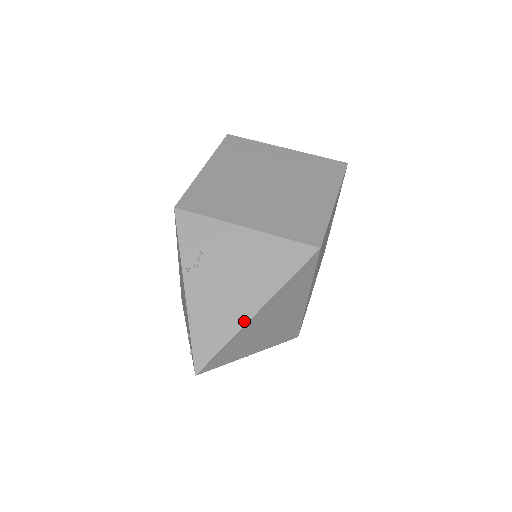
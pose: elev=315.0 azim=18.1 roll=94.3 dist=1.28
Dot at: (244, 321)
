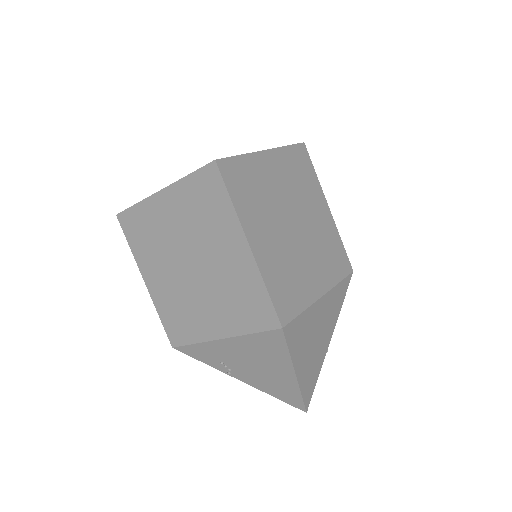
Dot at: (295, 384)
